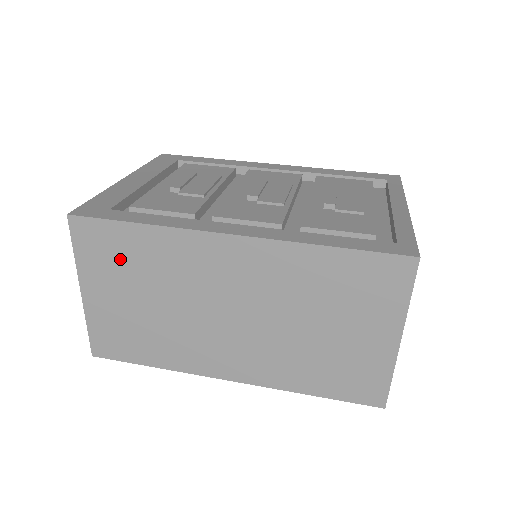
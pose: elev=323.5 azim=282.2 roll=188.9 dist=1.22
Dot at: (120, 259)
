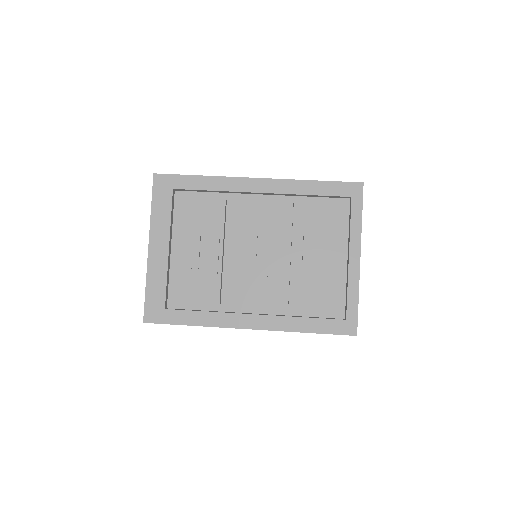
Dot at: occluded
